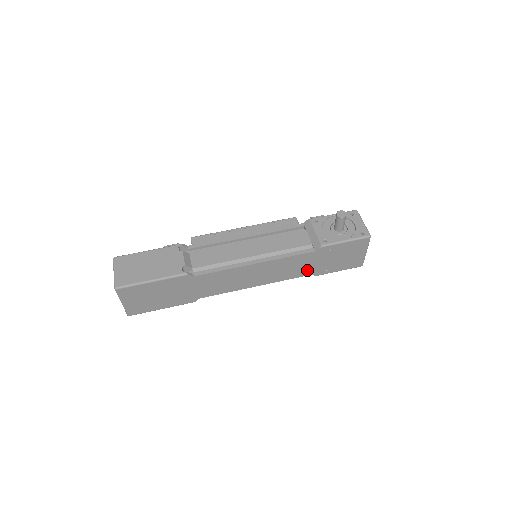
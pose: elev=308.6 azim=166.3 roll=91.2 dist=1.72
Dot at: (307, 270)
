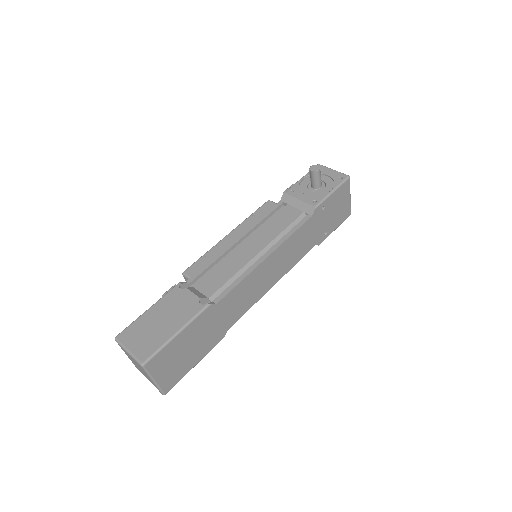
Dot at: (310, 242)
